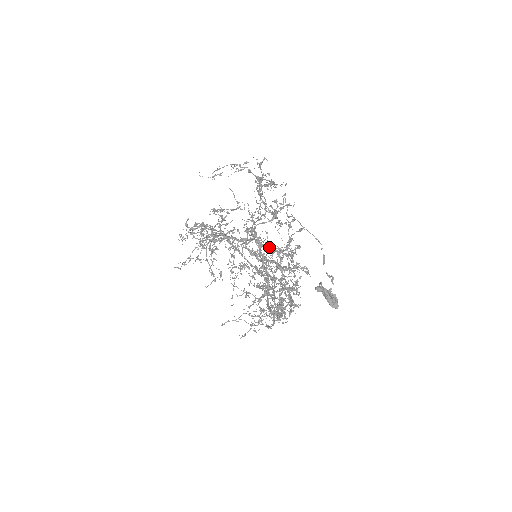
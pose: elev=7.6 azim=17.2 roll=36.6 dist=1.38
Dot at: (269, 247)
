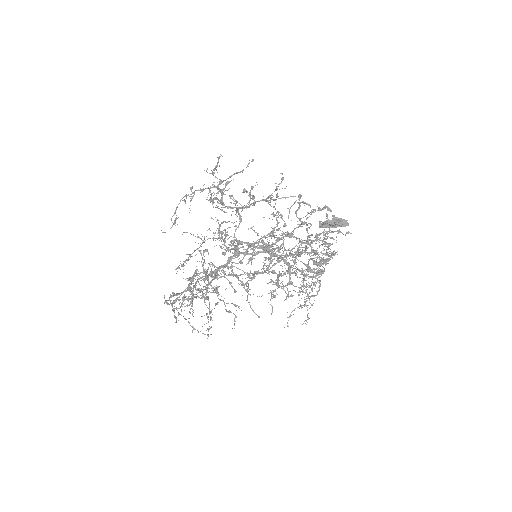
Dot at: (262, 237)
